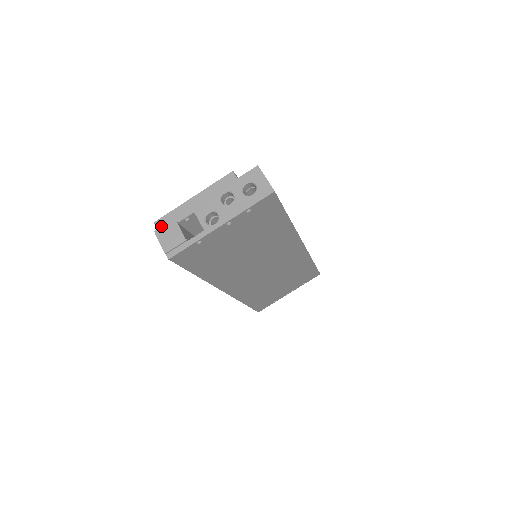
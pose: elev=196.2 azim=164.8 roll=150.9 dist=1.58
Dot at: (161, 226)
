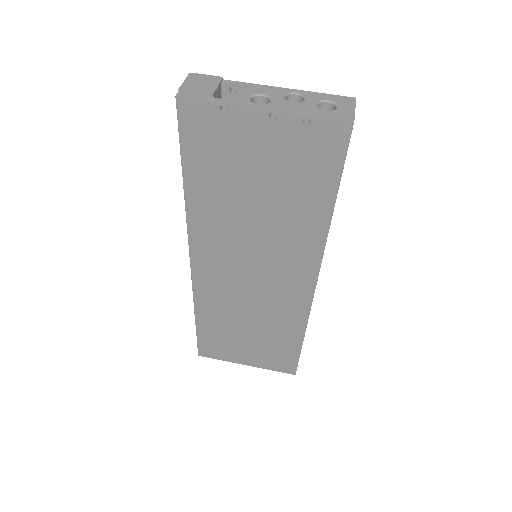
Dot at: occluded
